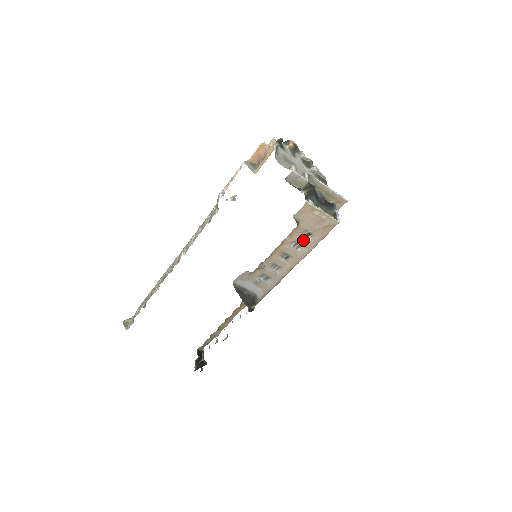
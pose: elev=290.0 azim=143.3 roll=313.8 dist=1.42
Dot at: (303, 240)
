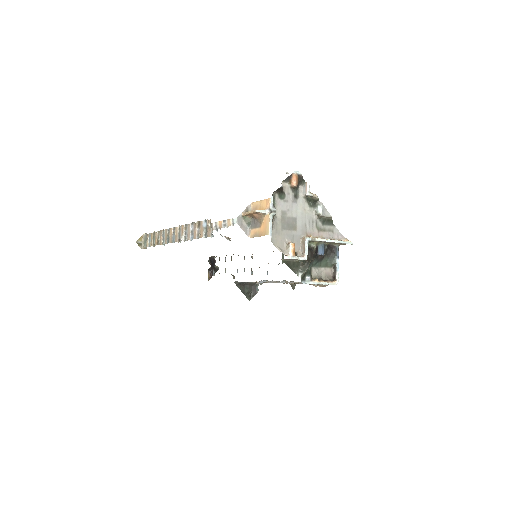
Dot at: occluded
